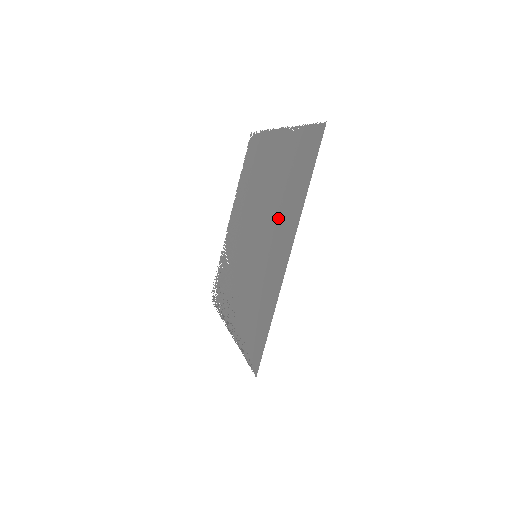
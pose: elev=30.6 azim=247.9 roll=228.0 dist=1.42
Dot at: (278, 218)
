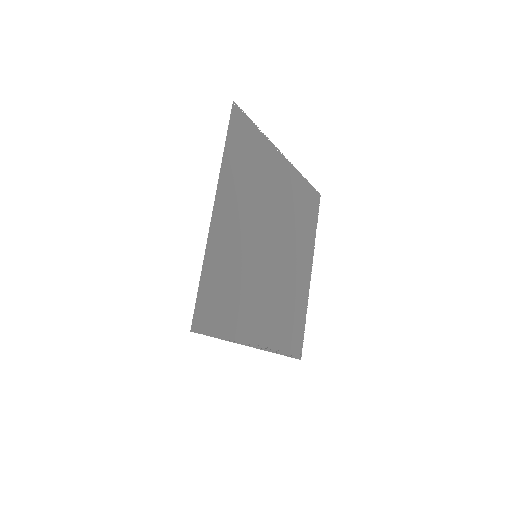
Dot at: (245, 203)
